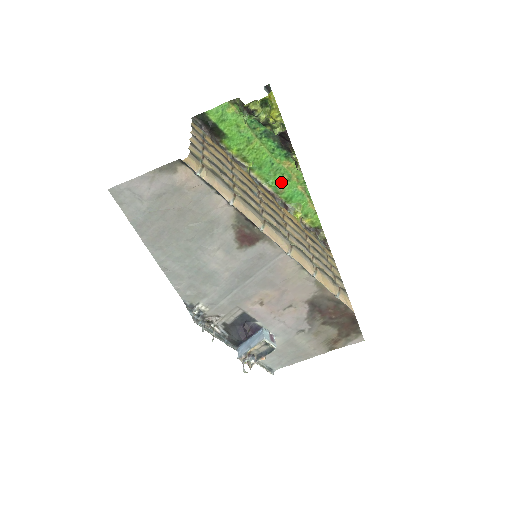
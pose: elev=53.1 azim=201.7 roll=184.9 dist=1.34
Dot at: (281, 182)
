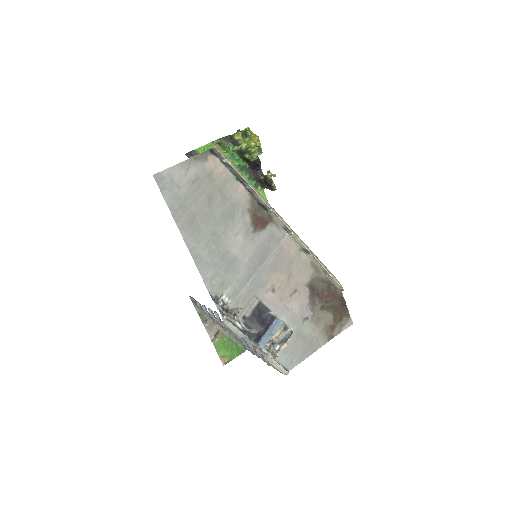
Dot at: occluded
